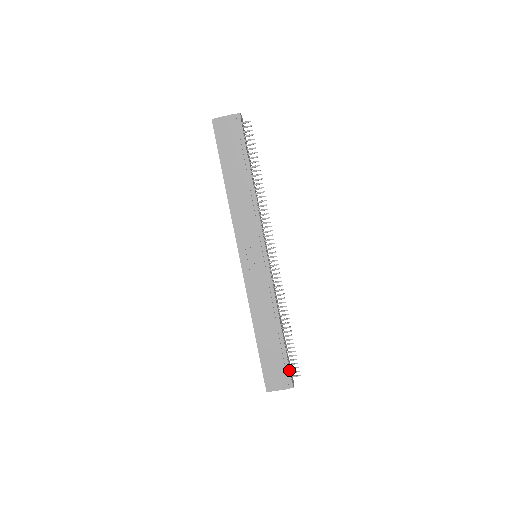
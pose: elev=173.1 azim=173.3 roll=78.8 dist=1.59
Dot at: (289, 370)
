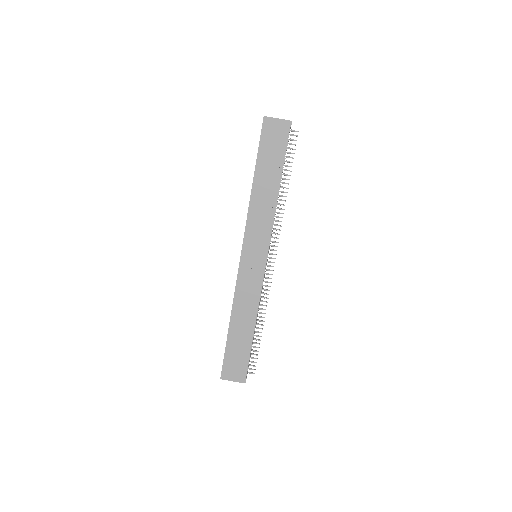
Dot at: (248, 367)
